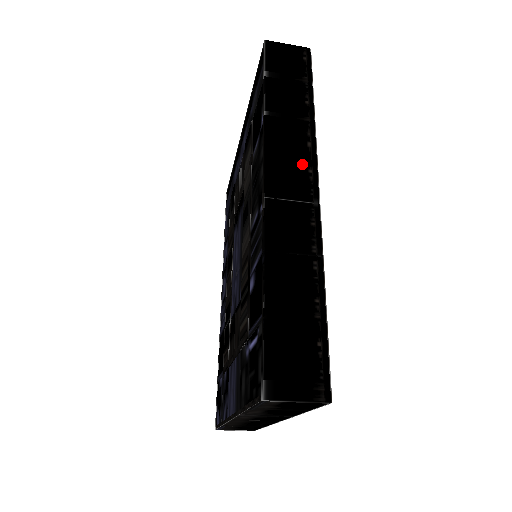
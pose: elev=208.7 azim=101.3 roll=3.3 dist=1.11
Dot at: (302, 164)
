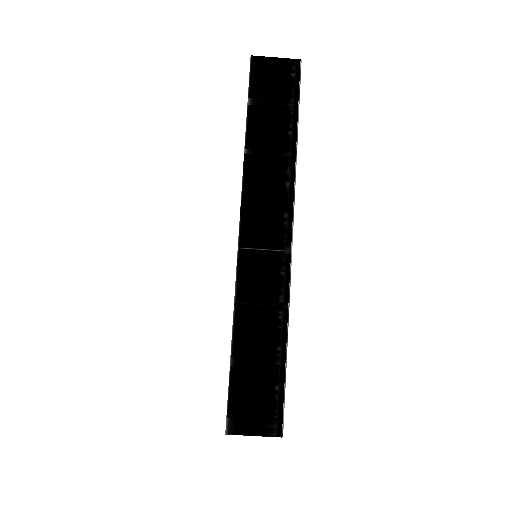
Dot at: (278, 208)
